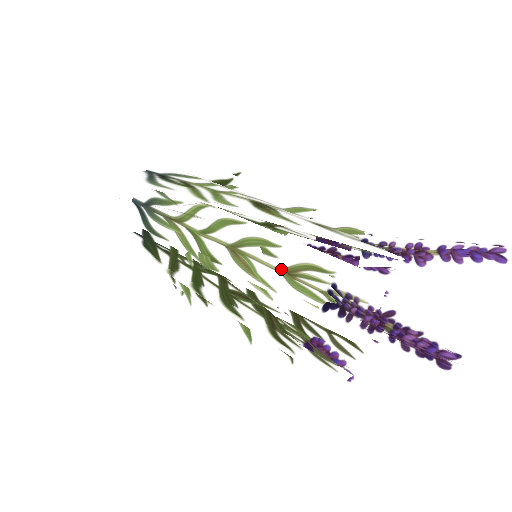
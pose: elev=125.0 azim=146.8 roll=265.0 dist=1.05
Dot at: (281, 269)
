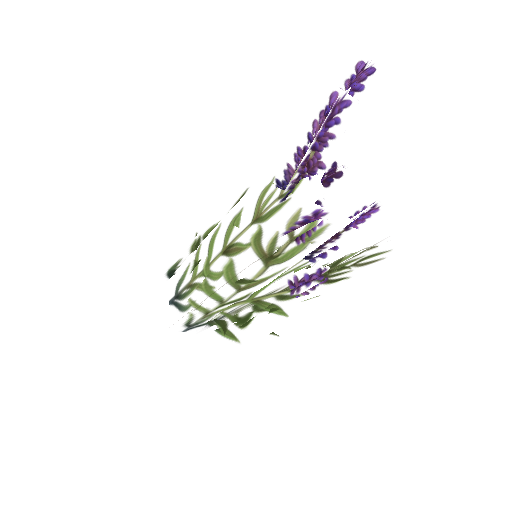
Dot at: occluded
